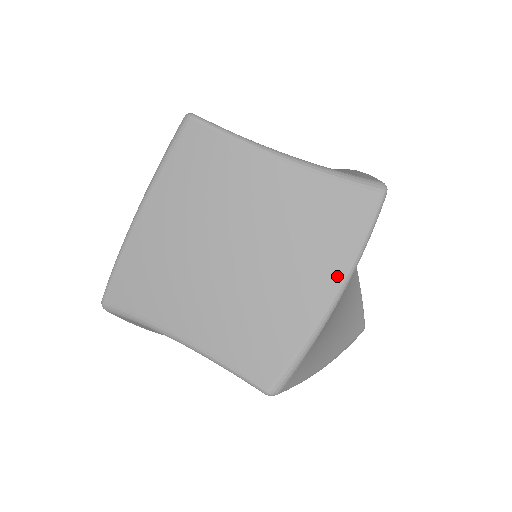
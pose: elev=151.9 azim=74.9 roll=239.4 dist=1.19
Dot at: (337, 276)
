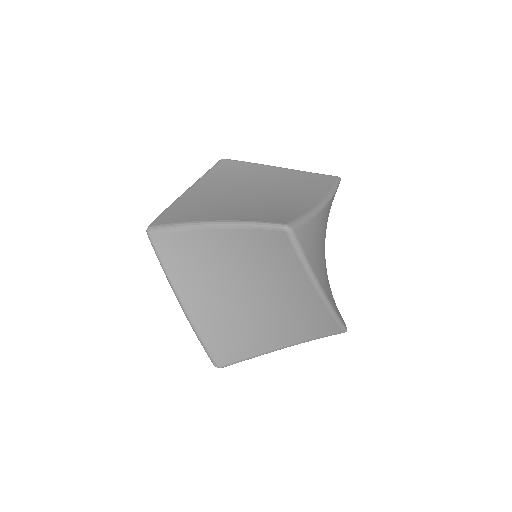
Dot at: (321, 197)
